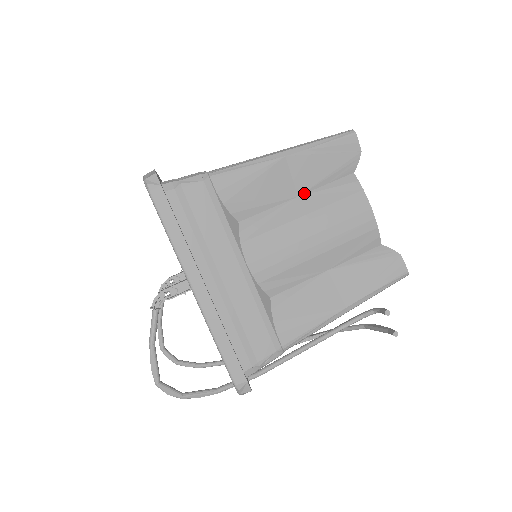
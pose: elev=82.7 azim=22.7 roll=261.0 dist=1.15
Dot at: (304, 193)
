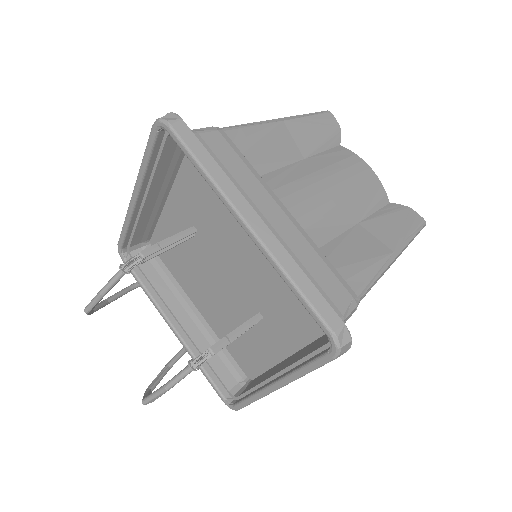
Dot at: occluded
